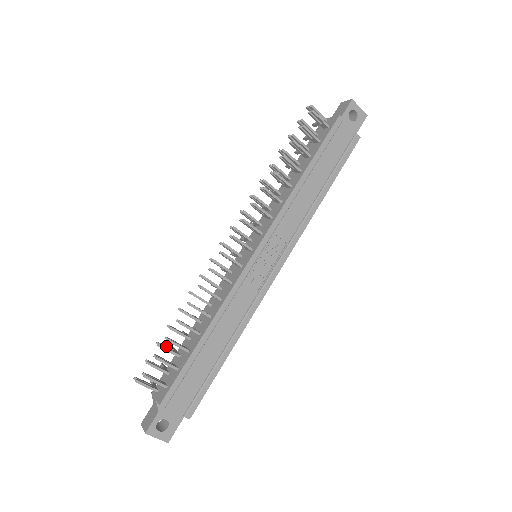
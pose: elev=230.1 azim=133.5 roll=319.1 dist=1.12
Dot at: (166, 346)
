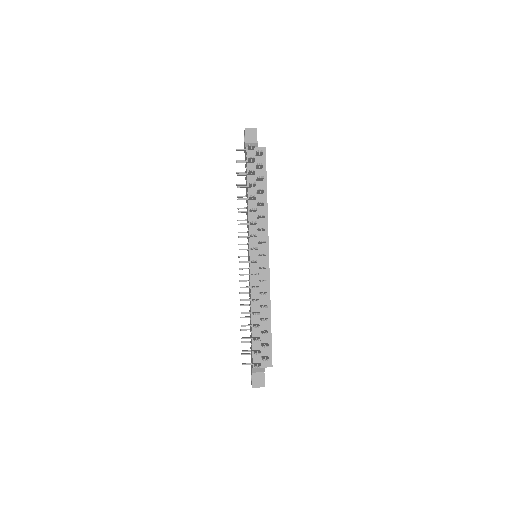
Dot at: occluded
